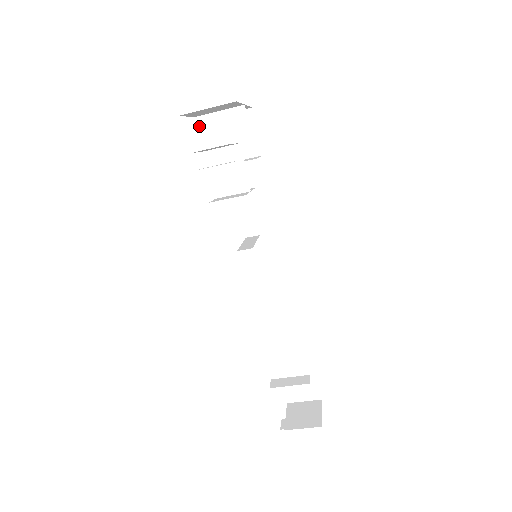
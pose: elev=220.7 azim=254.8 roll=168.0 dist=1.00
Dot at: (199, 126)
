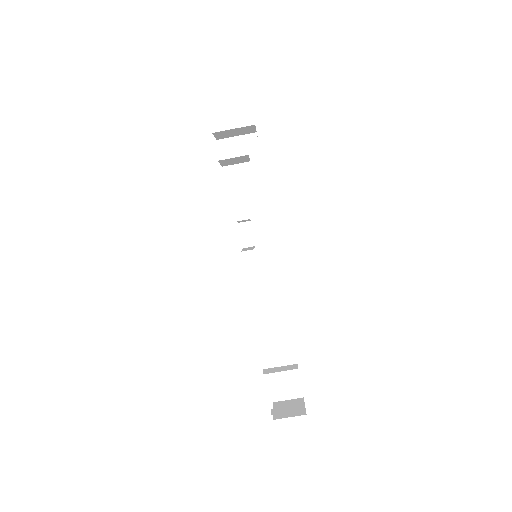
Dot at: (221, 146)
